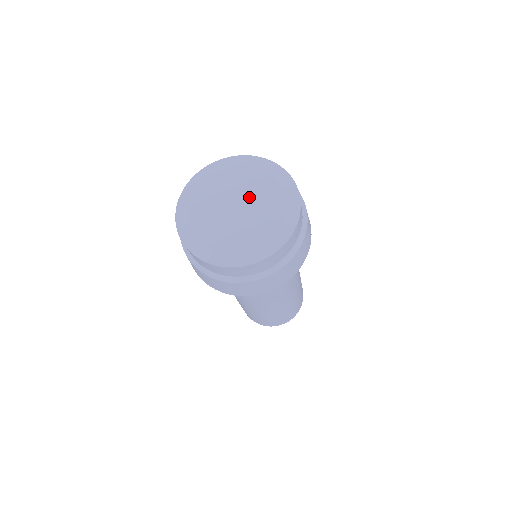
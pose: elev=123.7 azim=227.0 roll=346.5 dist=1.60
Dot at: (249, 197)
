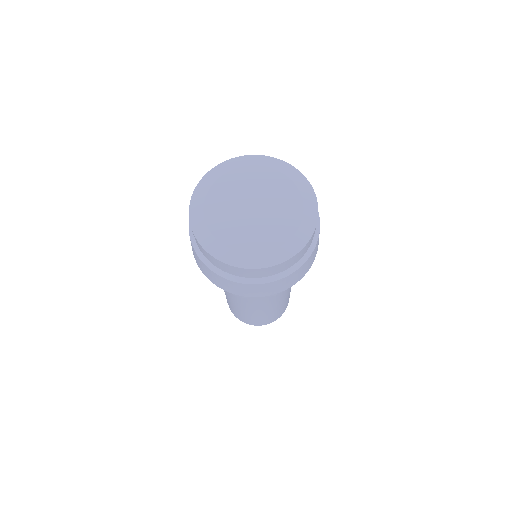
Dot at: (255, 193)
